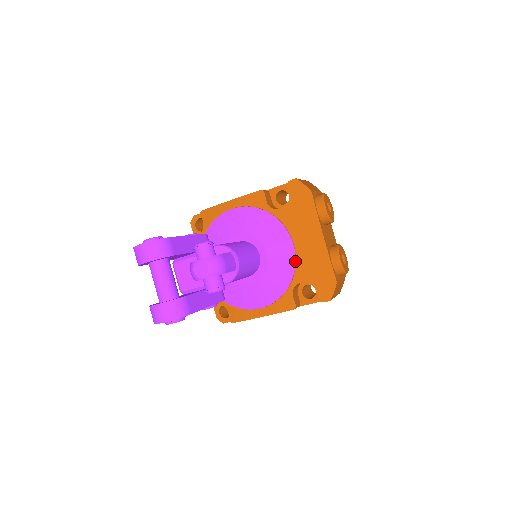
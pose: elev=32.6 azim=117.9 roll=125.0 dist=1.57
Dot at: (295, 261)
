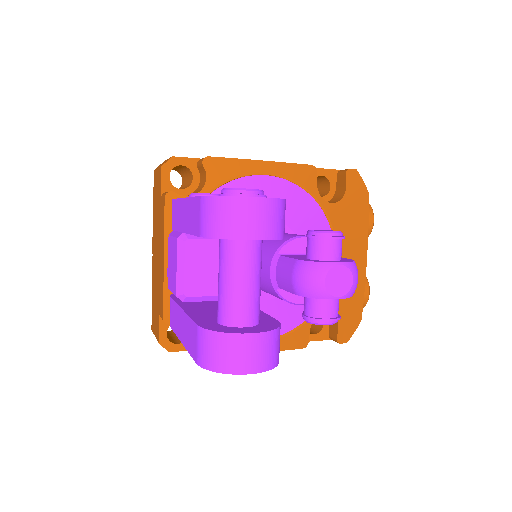
Dot at: occluded
